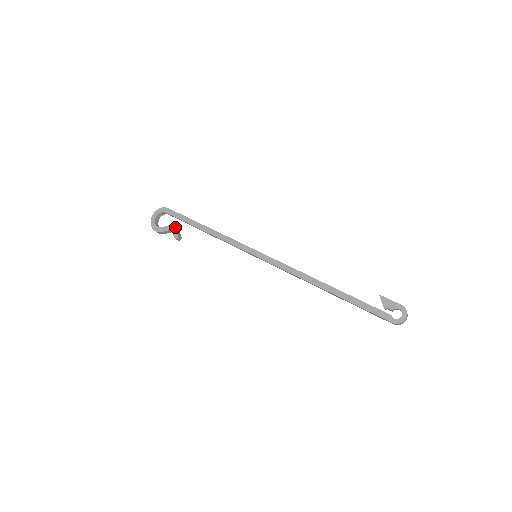
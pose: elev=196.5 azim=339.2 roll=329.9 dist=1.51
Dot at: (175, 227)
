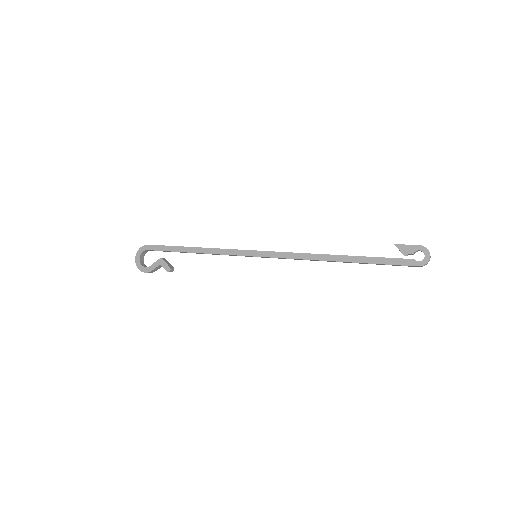
Dot at: (163, 260)
